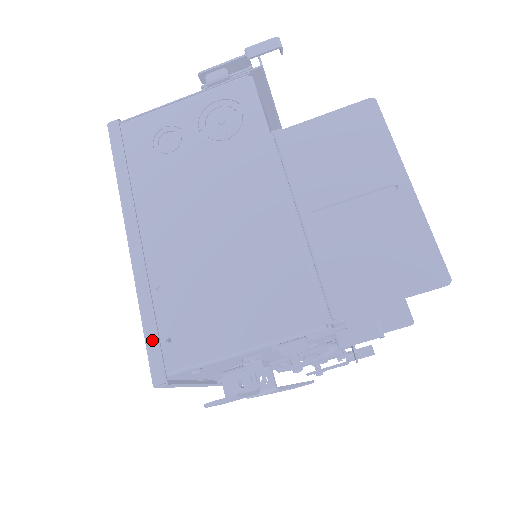
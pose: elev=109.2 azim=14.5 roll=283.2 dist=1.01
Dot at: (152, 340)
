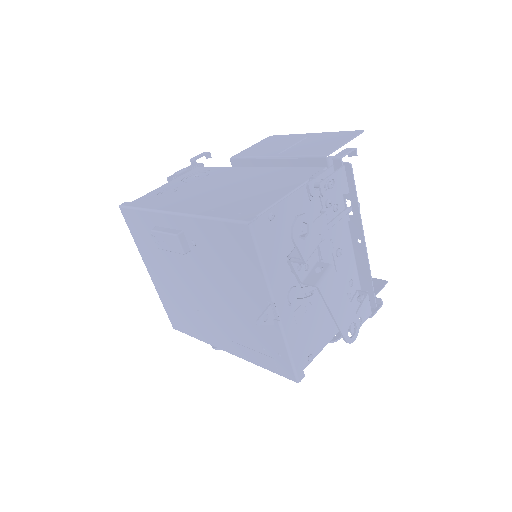
Dot at: (228, 216)
